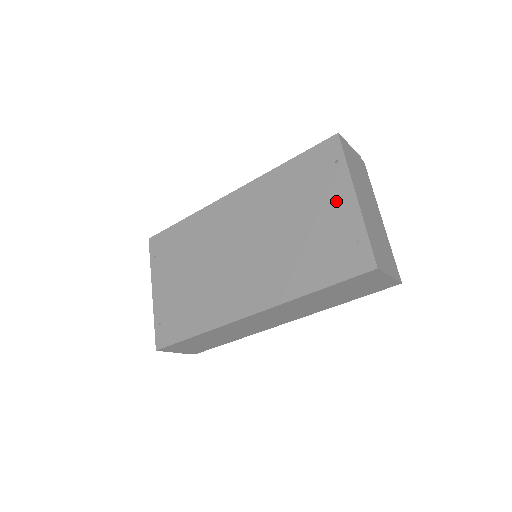
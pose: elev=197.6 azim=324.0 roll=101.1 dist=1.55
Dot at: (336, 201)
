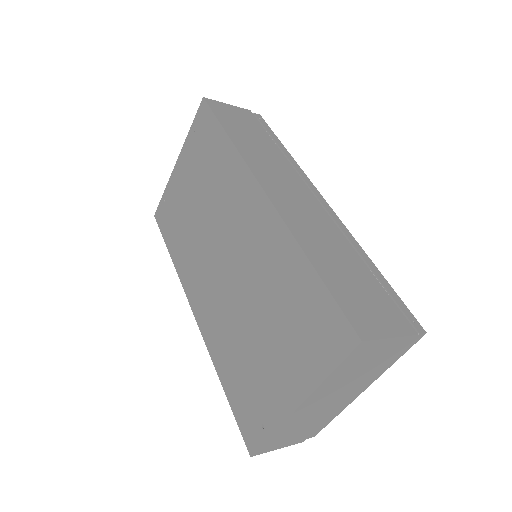
Dot at: (288, 378)
